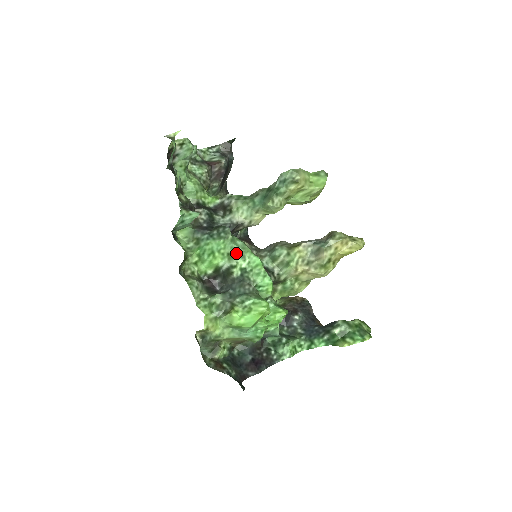
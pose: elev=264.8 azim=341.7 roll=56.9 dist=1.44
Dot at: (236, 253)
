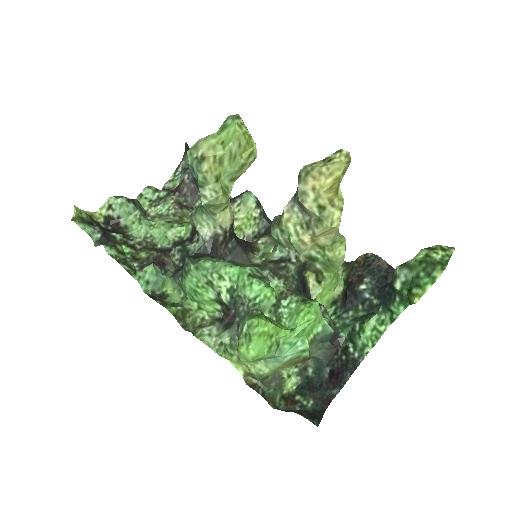
Dot at: (211, 278)
